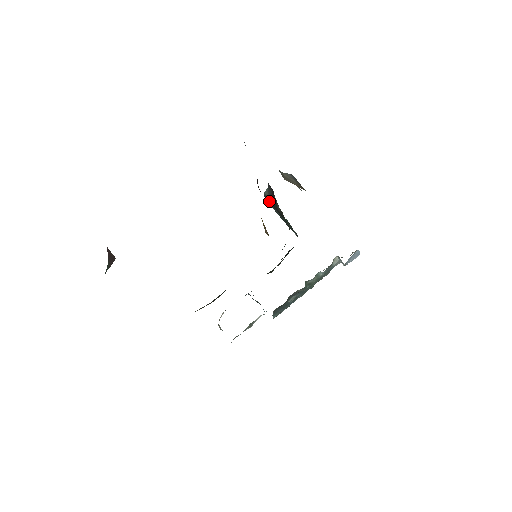
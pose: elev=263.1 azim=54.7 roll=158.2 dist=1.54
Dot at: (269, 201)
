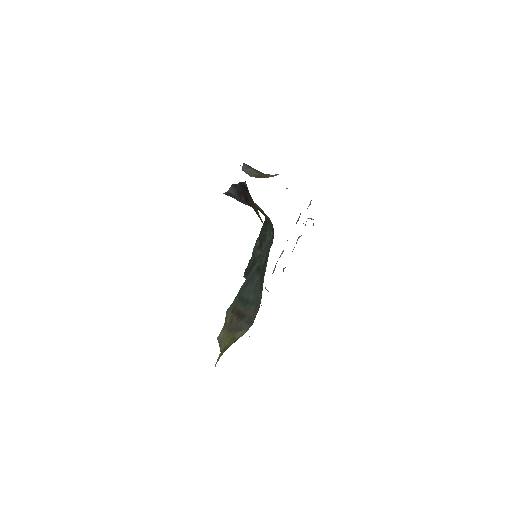
Dot at: (232, 196)
